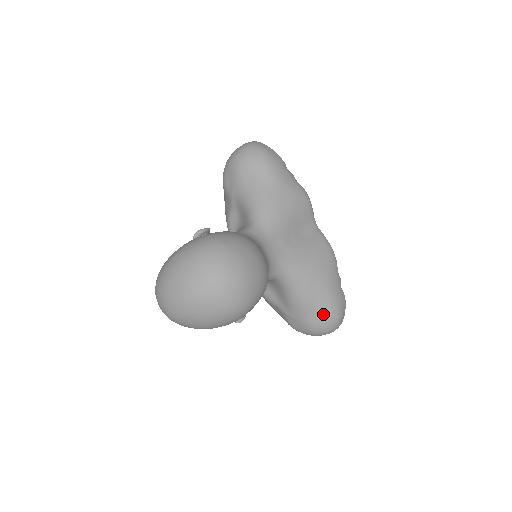
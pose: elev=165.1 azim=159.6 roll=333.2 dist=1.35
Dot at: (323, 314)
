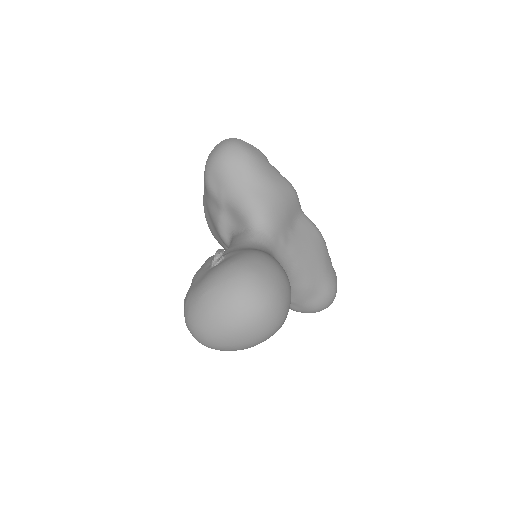
Dot at: (323, 295)
